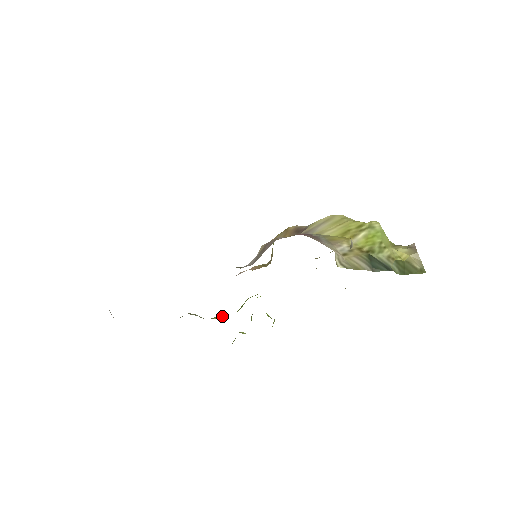
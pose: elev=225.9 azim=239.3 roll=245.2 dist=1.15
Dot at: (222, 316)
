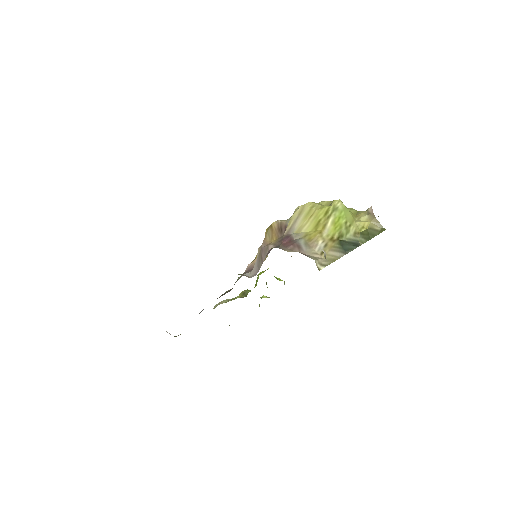
Dot at: (245, 294)
